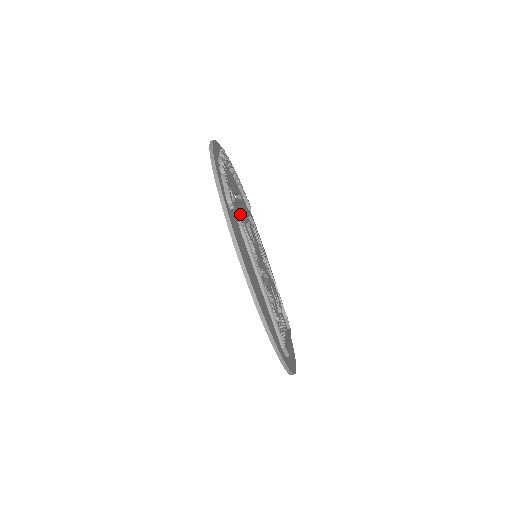
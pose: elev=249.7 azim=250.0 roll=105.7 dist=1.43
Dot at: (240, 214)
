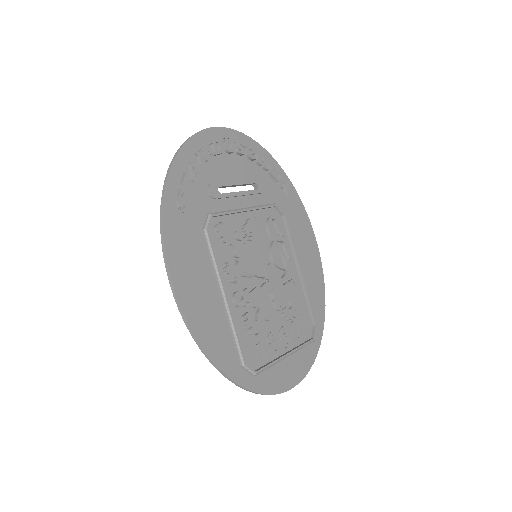
Dot at: (211, 214)
